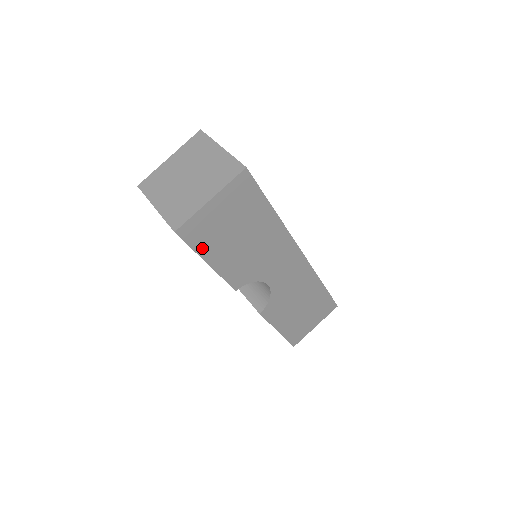
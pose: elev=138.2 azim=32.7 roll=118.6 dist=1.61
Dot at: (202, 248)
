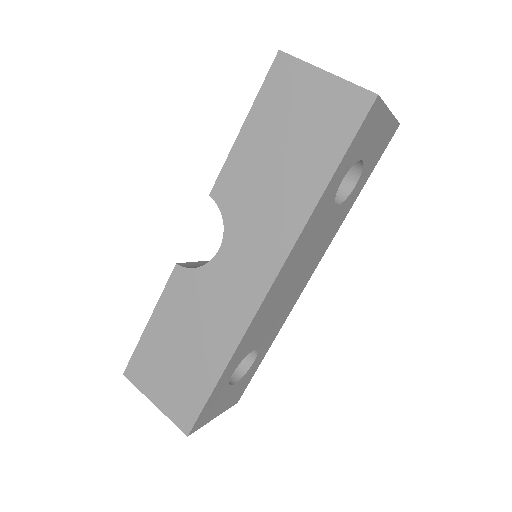
Dot at: (263, 102)
